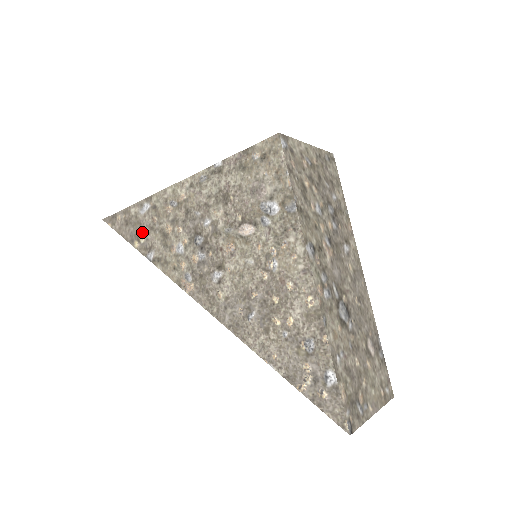
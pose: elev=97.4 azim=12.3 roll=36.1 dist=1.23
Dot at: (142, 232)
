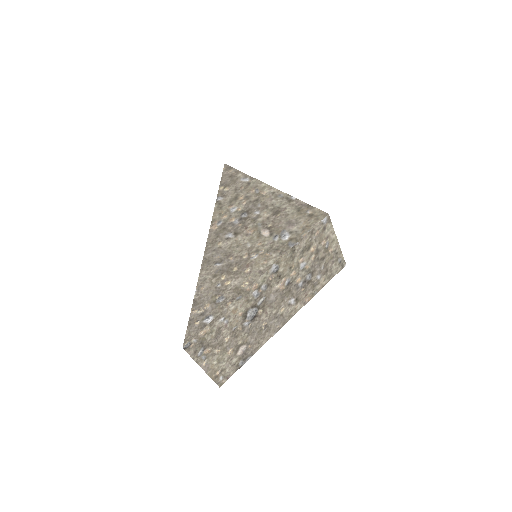
Dot at: (230, 186)
